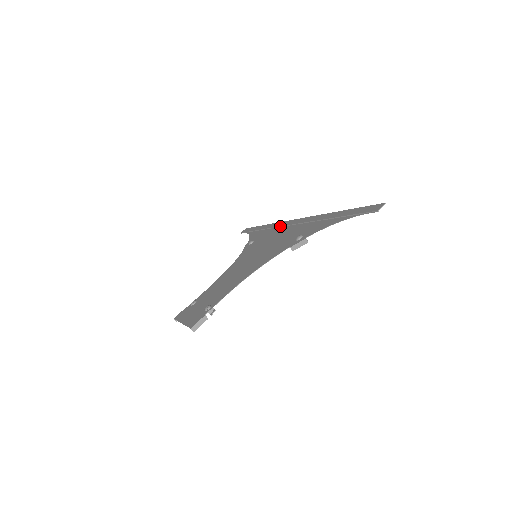
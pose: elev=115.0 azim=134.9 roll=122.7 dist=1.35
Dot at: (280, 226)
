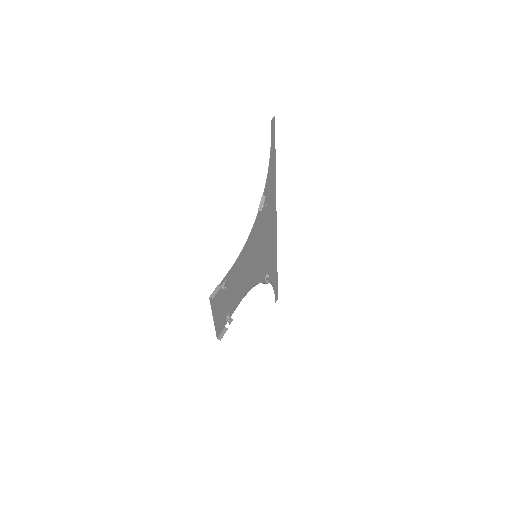
Dot at: (273, 242)
